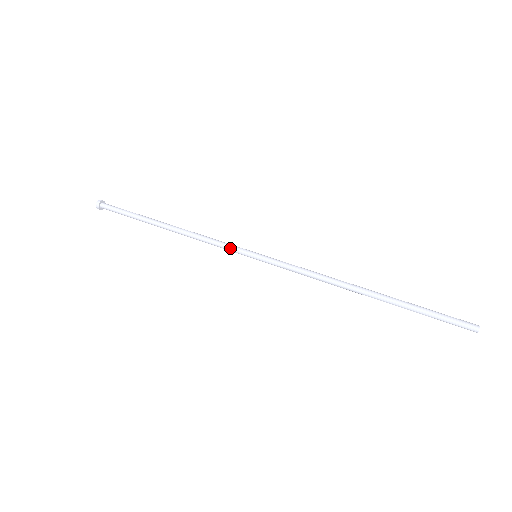
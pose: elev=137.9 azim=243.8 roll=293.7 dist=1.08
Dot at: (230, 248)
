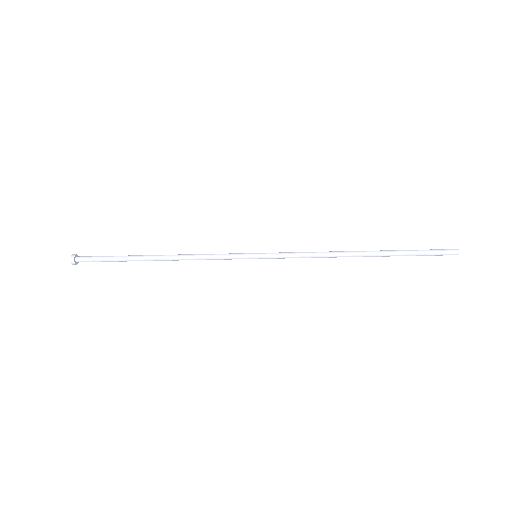
Dot at: (230, 253)
